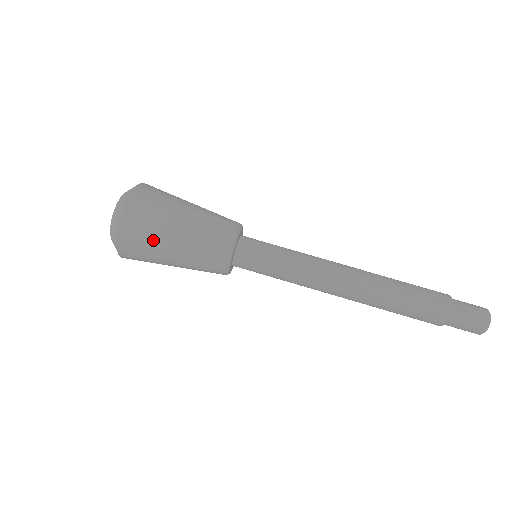
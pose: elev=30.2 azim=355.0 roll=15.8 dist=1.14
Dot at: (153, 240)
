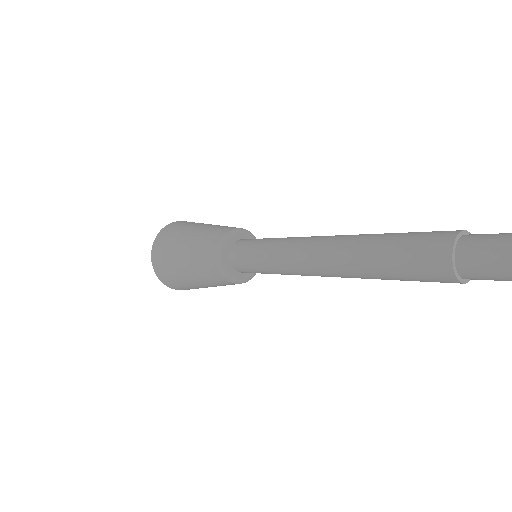
Dot at: (171, 262)
